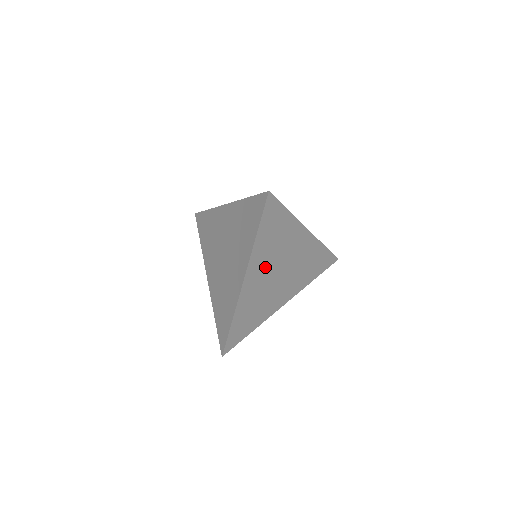
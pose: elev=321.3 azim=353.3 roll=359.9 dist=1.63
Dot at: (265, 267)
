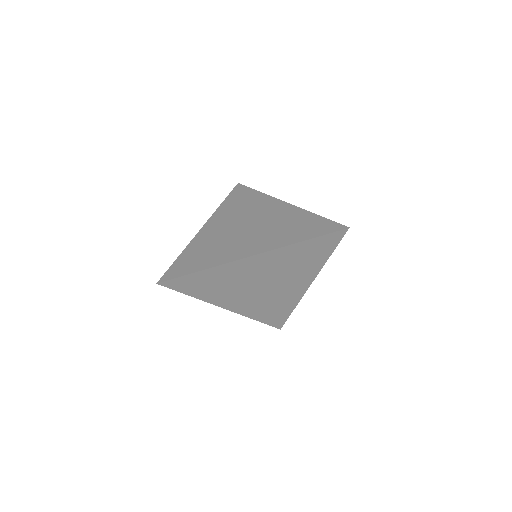
Dot at: (269, 268)
